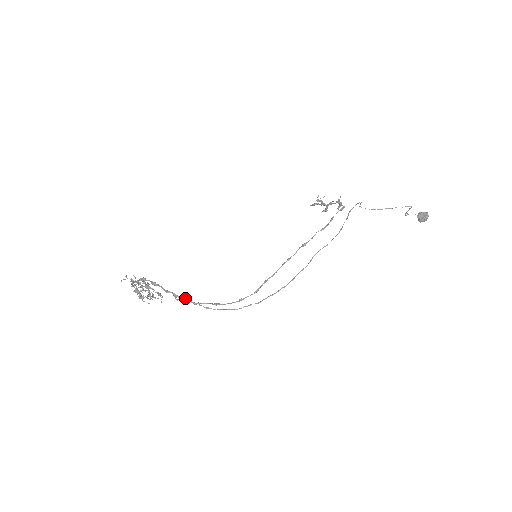
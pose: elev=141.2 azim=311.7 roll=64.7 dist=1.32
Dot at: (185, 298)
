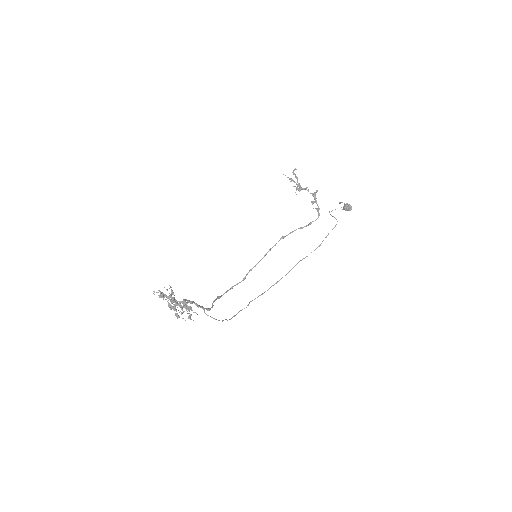
Dot at: (209, 308)
